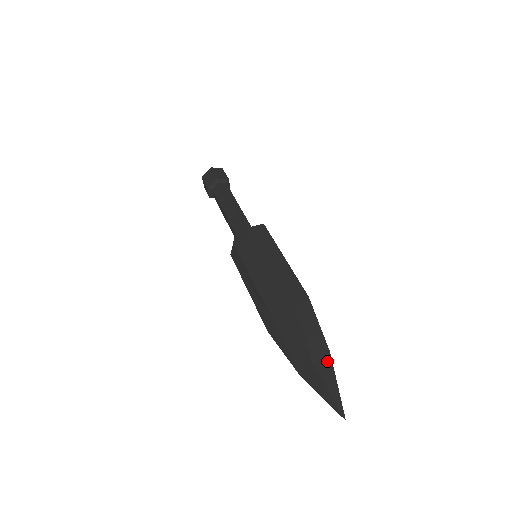
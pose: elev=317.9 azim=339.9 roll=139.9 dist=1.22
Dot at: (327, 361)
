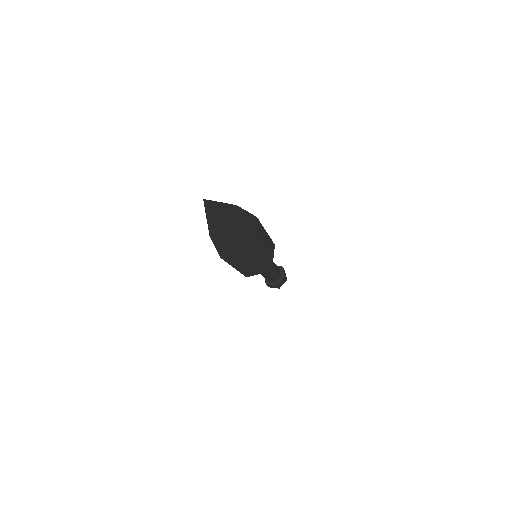
Dot at: (229, 207)
